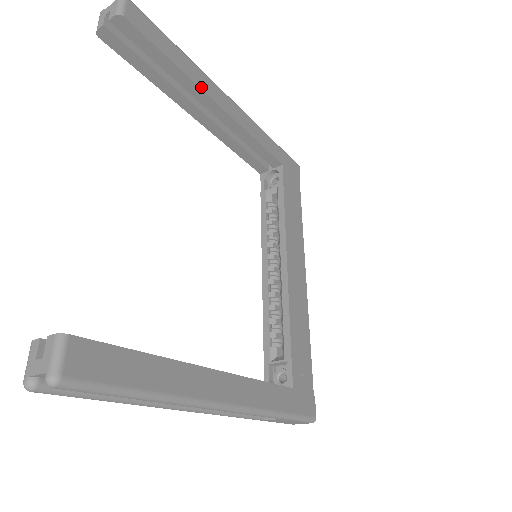
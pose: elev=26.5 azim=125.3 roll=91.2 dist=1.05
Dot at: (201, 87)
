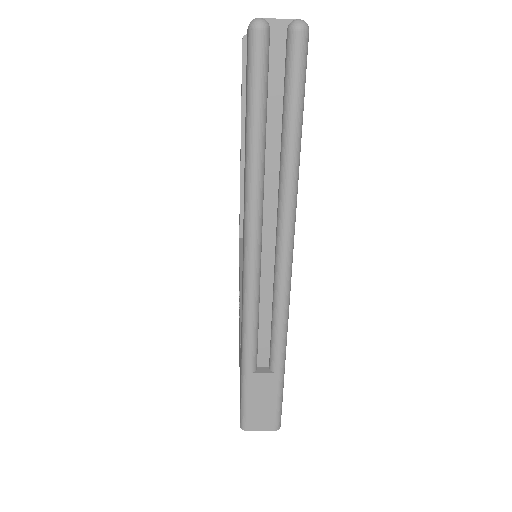
Dot at: occluded
